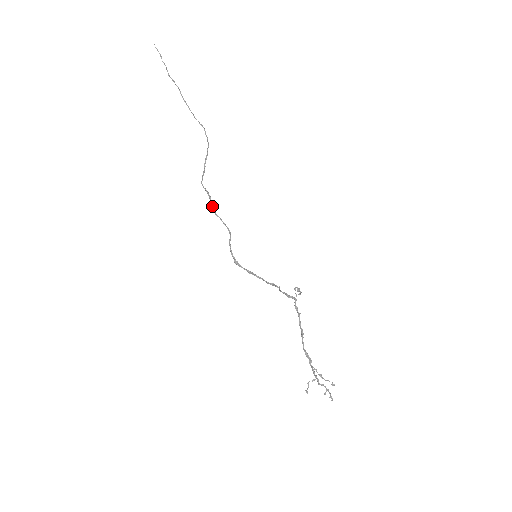
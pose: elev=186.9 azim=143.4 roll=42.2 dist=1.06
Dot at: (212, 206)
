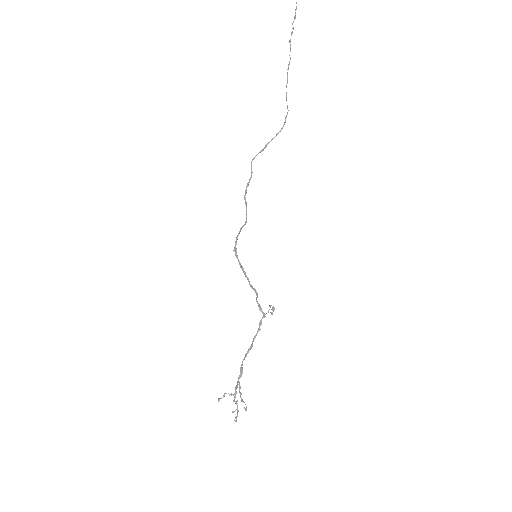
Dot at: occluded
